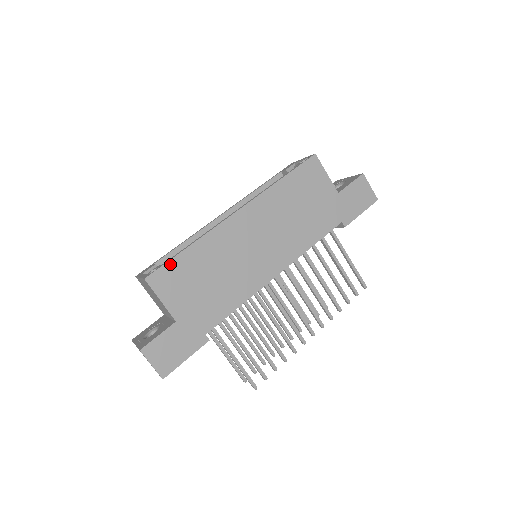
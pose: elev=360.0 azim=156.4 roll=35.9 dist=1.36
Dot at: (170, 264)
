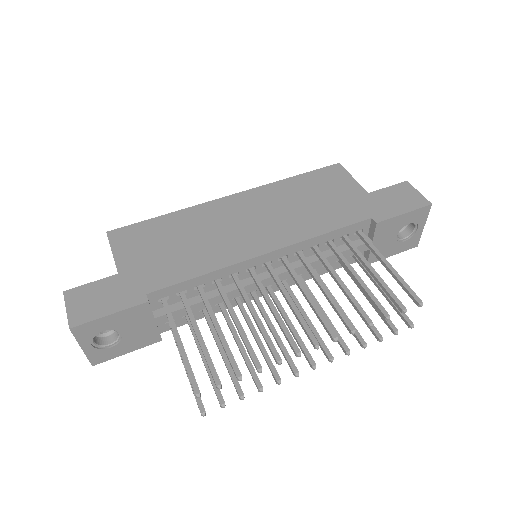
Dot at: (139, 225)
